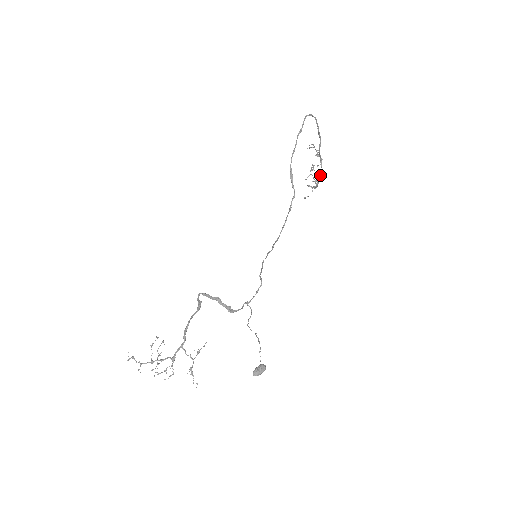
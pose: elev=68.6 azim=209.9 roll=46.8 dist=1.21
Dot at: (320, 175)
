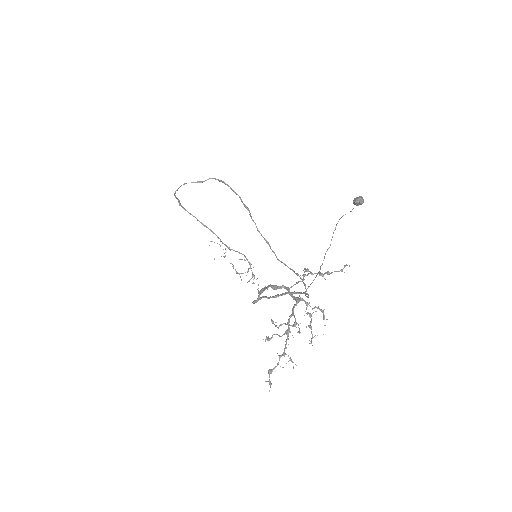
Dot at: (240, 253)
